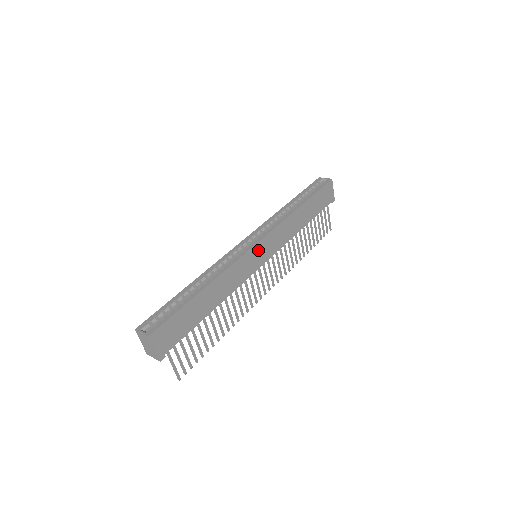
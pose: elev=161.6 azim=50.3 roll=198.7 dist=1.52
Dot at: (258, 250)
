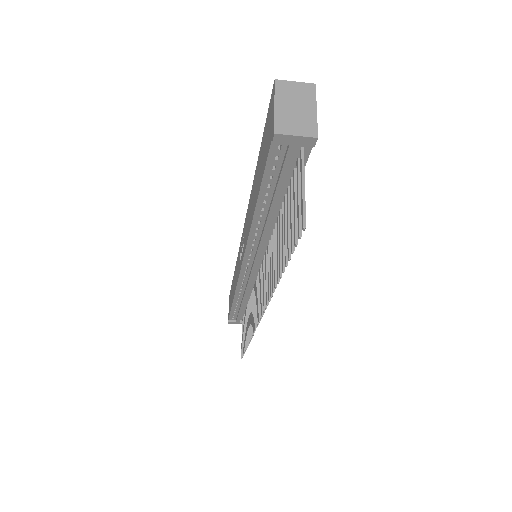
Dot at: occluded
